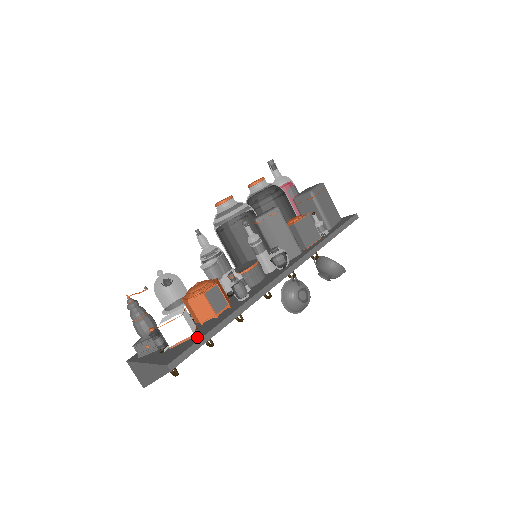
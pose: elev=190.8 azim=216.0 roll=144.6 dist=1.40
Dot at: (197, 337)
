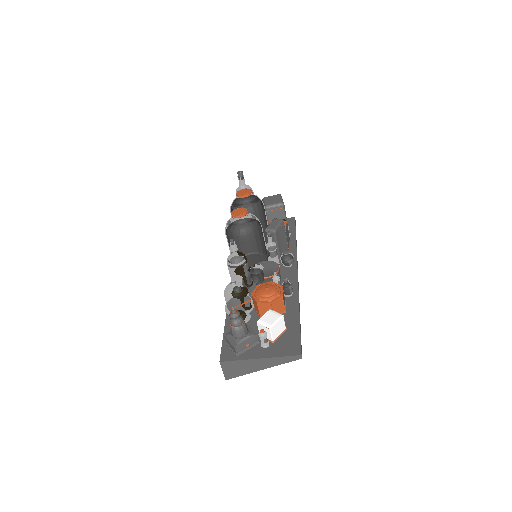
Dot at: (293, 330)
